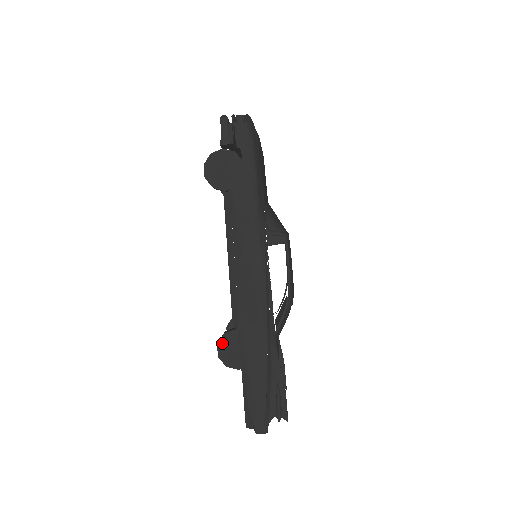
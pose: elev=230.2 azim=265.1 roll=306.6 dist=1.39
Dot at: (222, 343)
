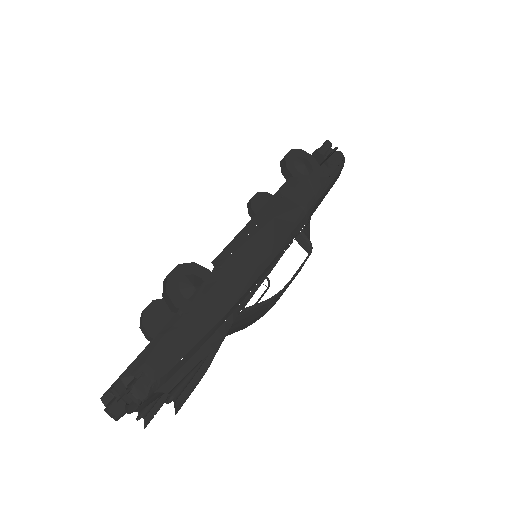
Dot at: (184, 268)
